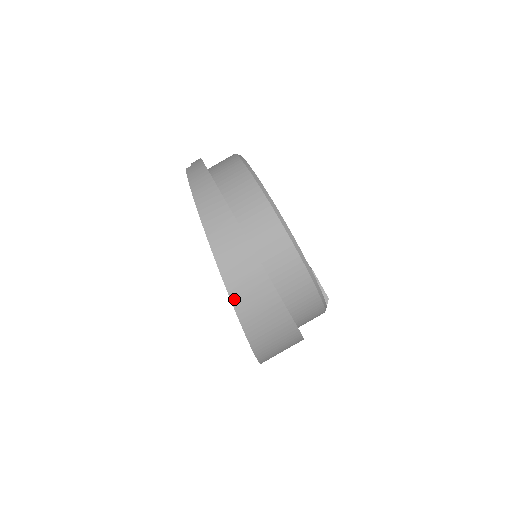
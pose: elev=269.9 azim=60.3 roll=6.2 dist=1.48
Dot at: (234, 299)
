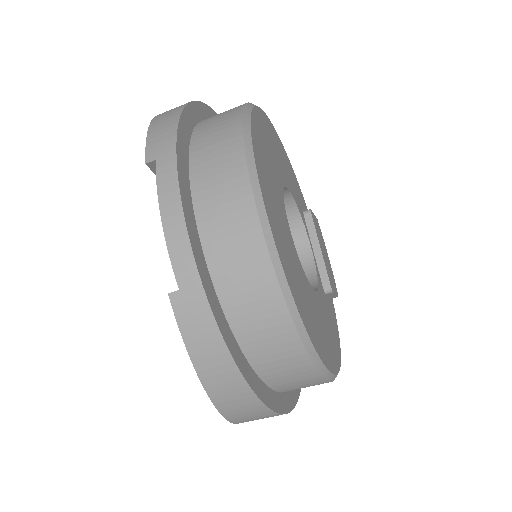
Dot at: occluded
